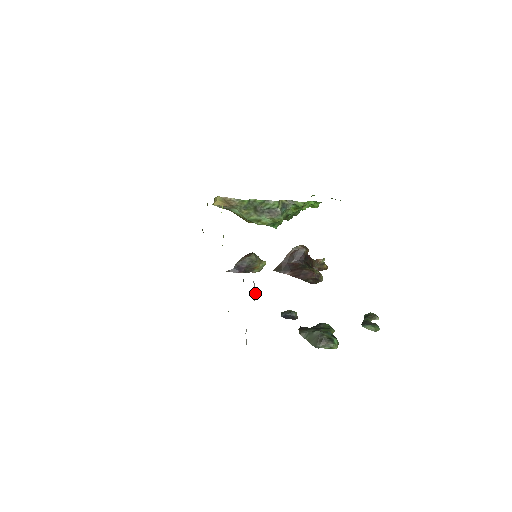
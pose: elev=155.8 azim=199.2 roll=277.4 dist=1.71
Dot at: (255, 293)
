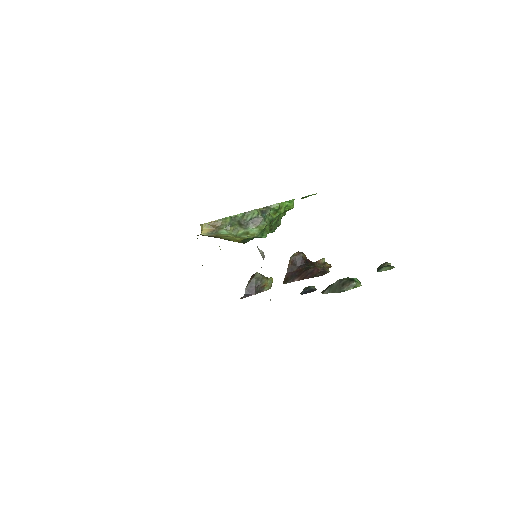
Dot at: (261, 252)
